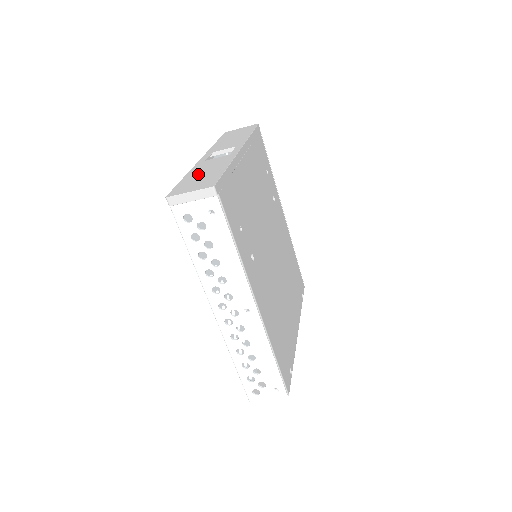
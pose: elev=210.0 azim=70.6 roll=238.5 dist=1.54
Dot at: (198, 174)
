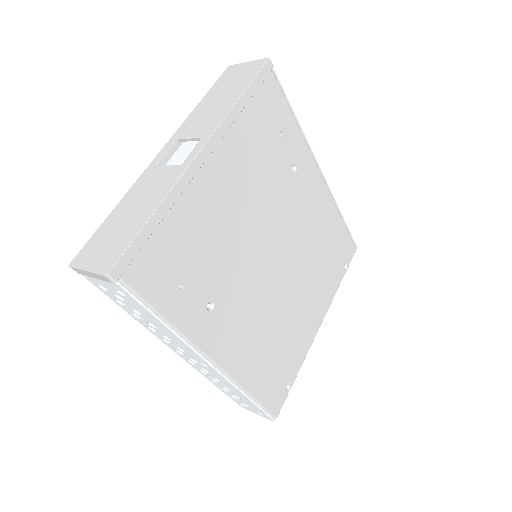
Dot at: (124, 213)
